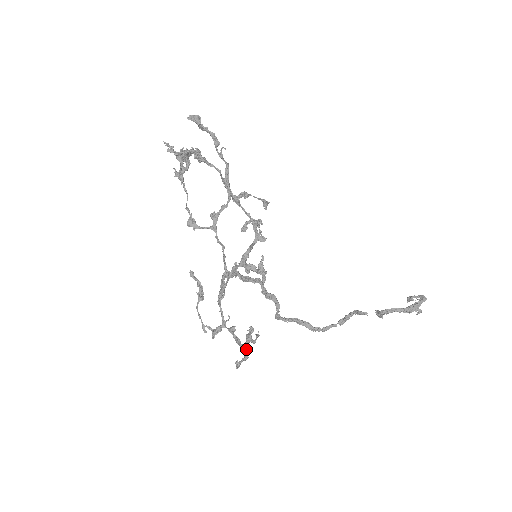
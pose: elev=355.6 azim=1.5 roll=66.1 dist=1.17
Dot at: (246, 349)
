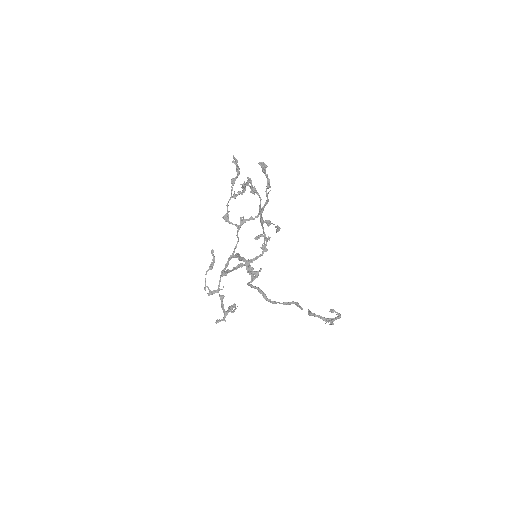
Dot at: (226, 314)
